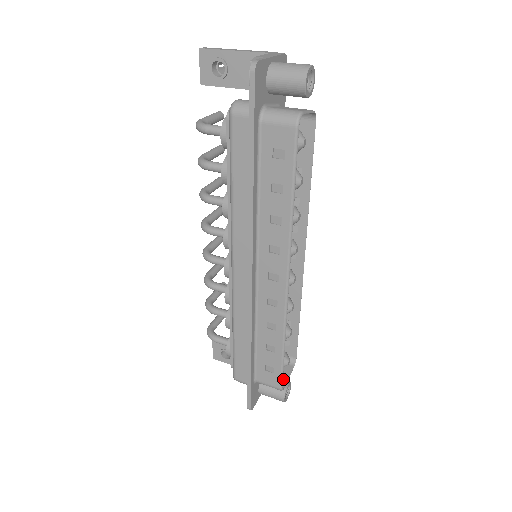
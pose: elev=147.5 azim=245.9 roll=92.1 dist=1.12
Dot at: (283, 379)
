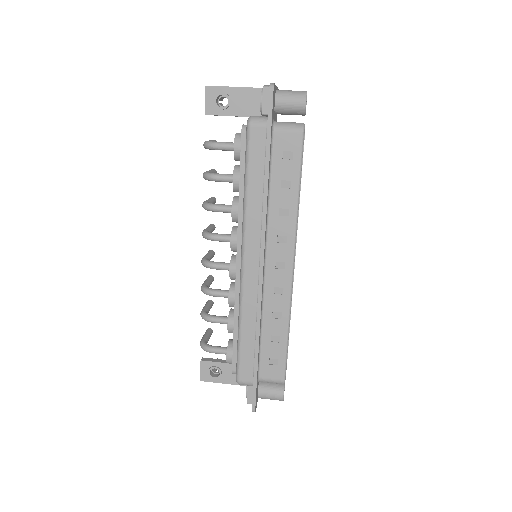
Dot at: occluded
